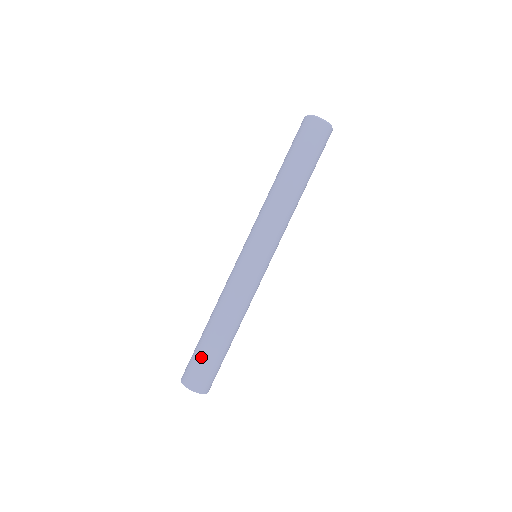
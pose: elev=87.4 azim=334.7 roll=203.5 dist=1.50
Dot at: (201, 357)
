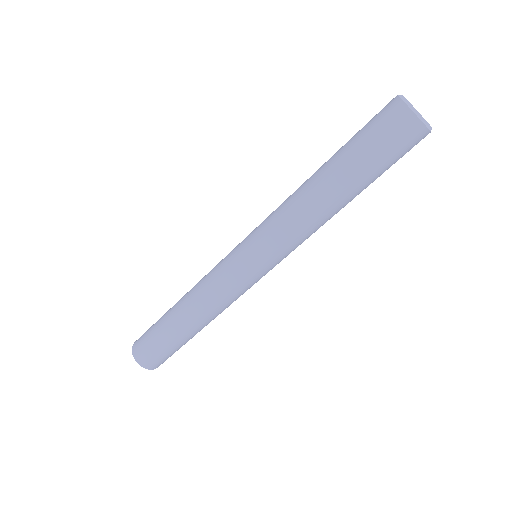
Dot at: (173, 350)
